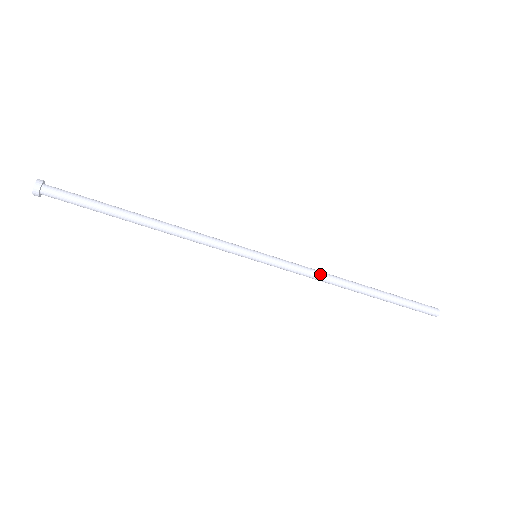
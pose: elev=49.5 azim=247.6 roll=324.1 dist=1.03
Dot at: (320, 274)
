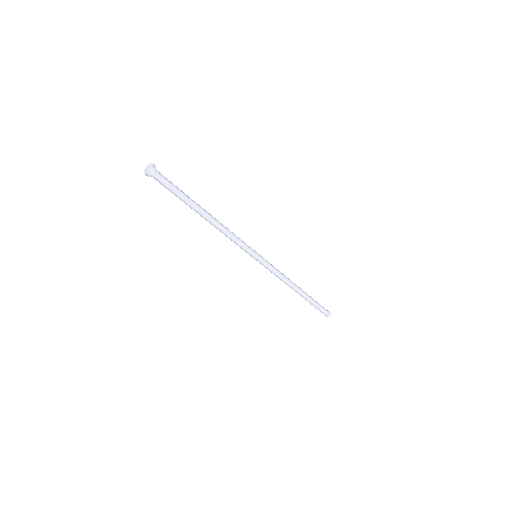
Dot at: (285, 277)
